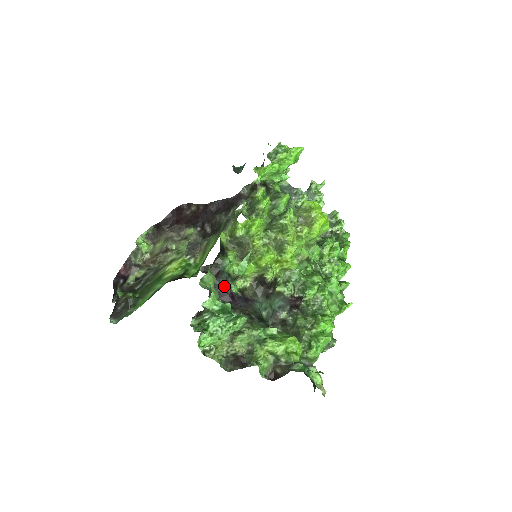
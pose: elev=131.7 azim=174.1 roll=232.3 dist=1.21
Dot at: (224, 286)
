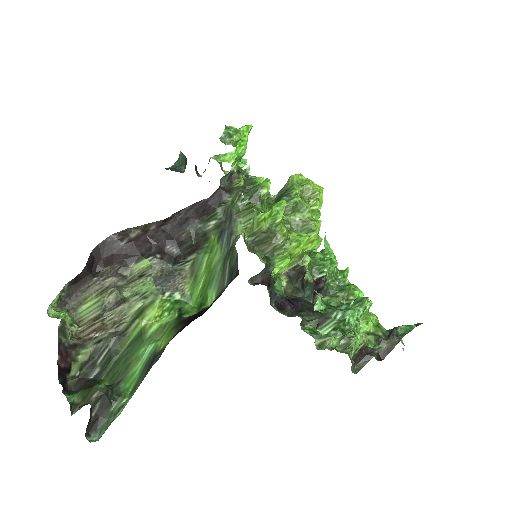
Dot at: occluded
